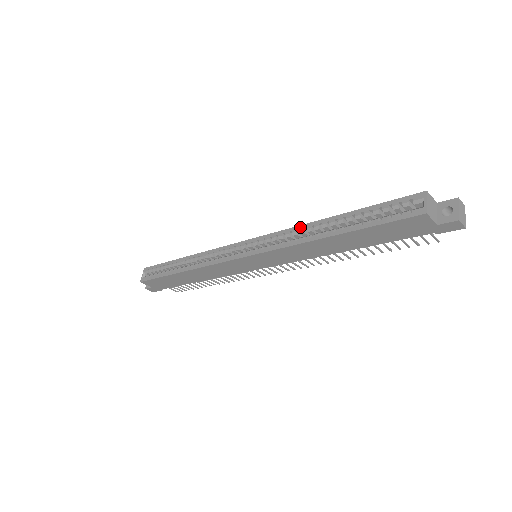
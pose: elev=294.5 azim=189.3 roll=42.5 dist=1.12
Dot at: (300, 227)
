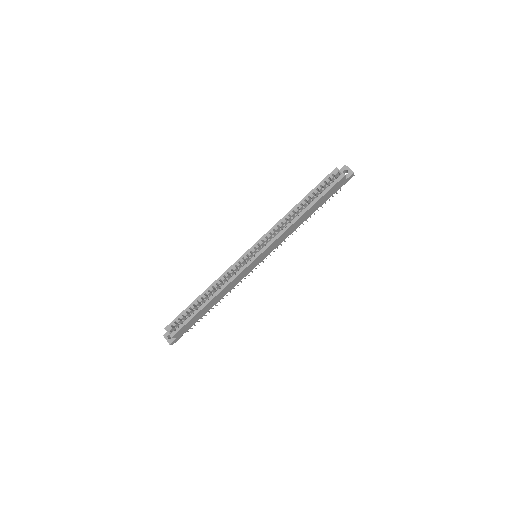
Dot at: (282, 220)
